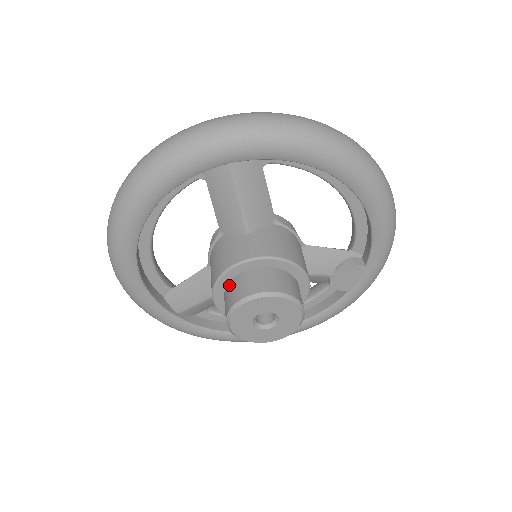
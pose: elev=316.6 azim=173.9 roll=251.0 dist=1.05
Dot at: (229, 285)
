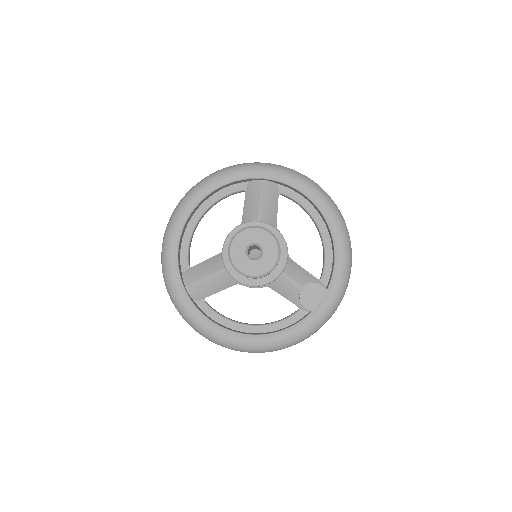
Dot at: occluded
